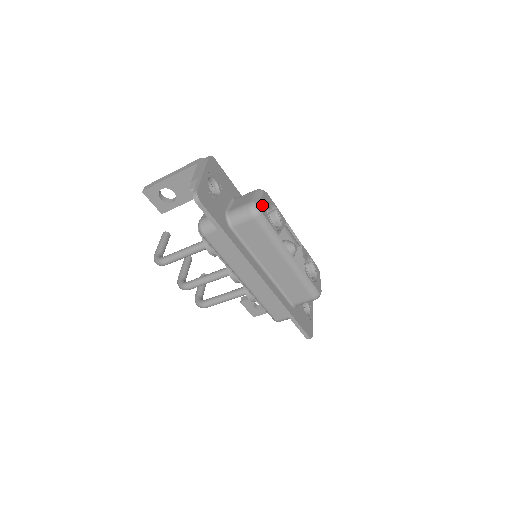
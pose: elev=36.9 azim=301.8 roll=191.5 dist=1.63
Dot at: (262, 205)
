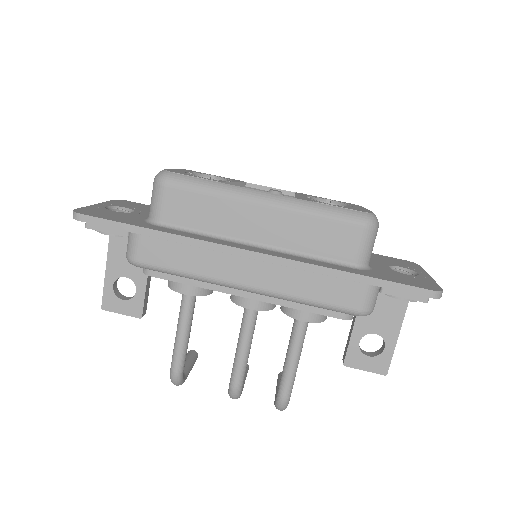
Dot at: (173, 171)
